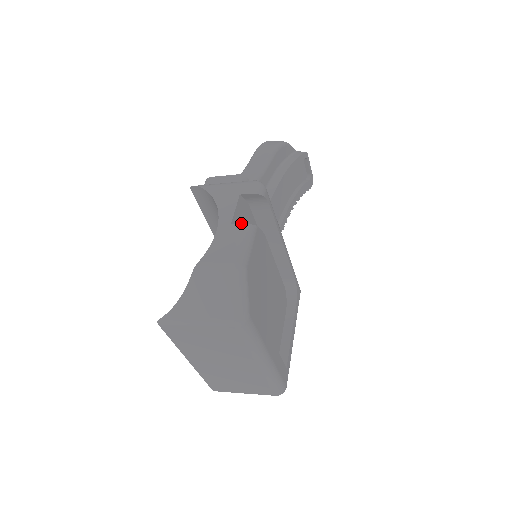
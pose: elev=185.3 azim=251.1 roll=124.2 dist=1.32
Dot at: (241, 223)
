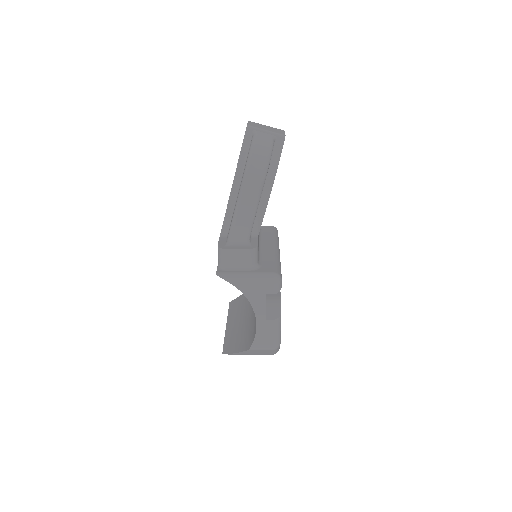
Dot at: occluded
